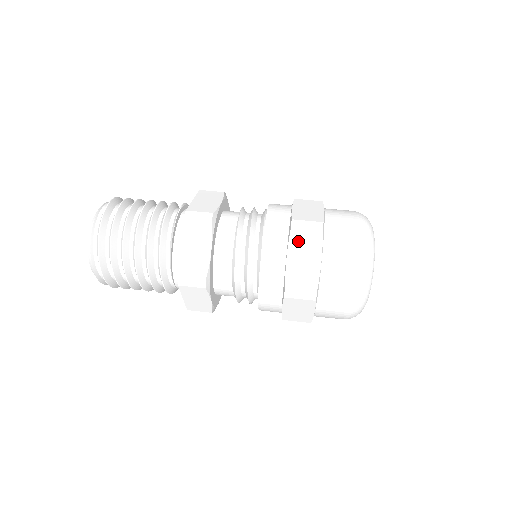
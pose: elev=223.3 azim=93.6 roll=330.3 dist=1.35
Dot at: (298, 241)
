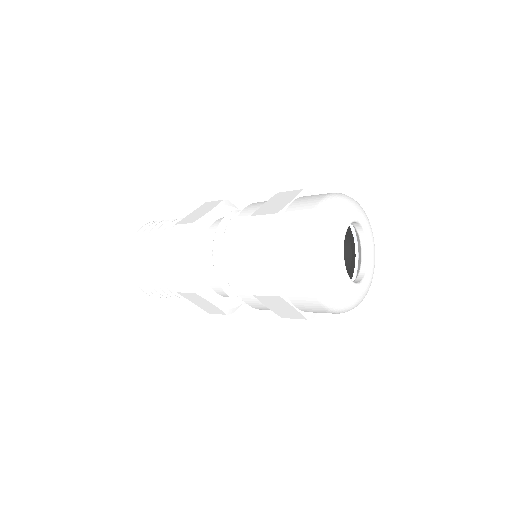
Dot at: (254, 237)
